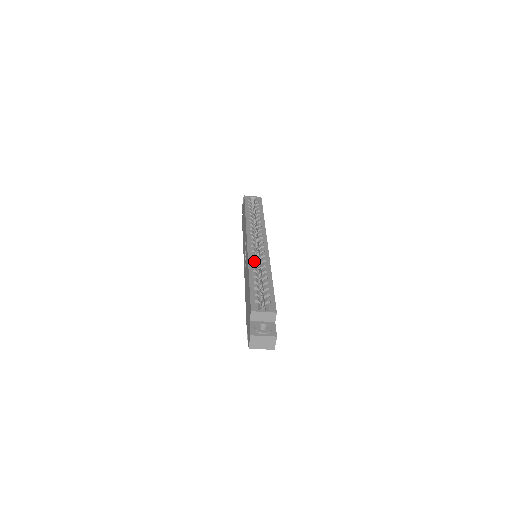
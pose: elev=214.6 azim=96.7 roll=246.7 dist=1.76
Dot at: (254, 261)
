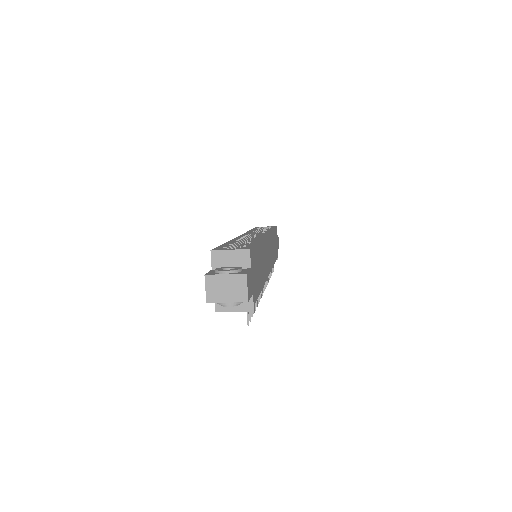
Dot at: occluded
